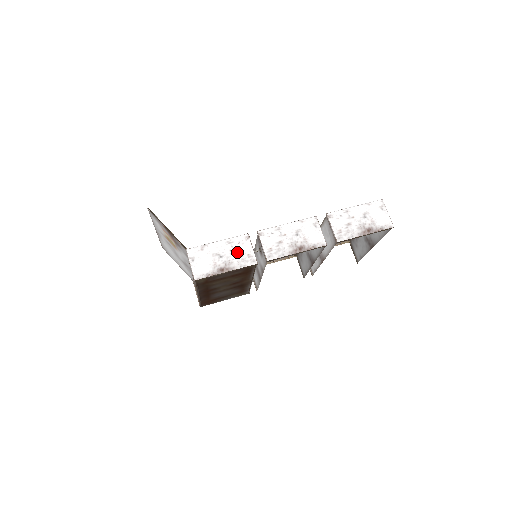
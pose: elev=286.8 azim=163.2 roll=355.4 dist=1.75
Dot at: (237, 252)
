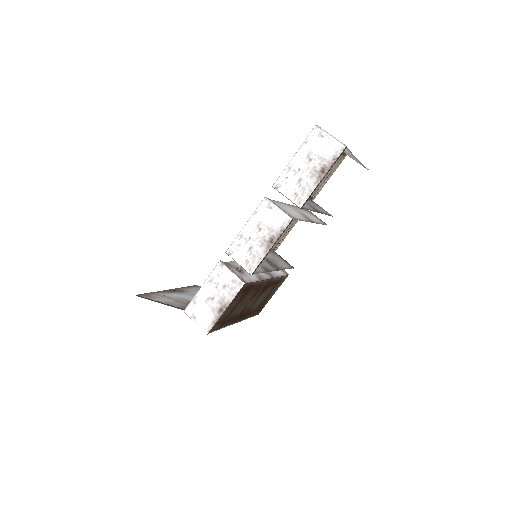
Dot at: (222, 285)
